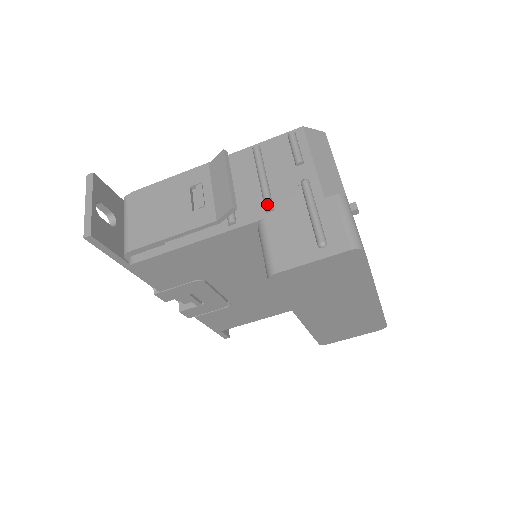
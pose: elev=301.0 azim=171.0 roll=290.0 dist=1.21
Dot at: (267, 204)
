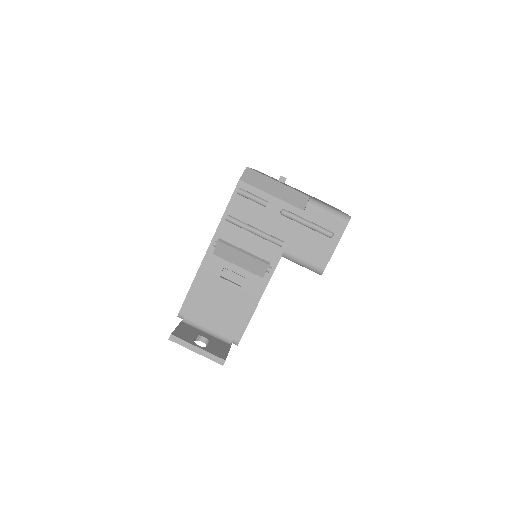
Dot at: (278, 243)
